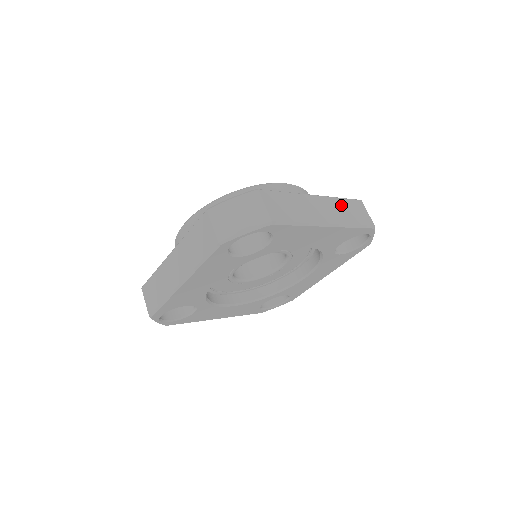
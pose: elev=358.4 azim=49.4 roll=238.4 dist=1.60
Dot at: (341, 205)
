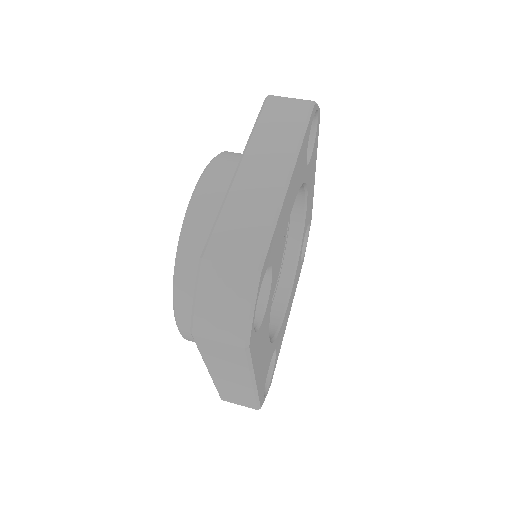
Dot at: occluded
